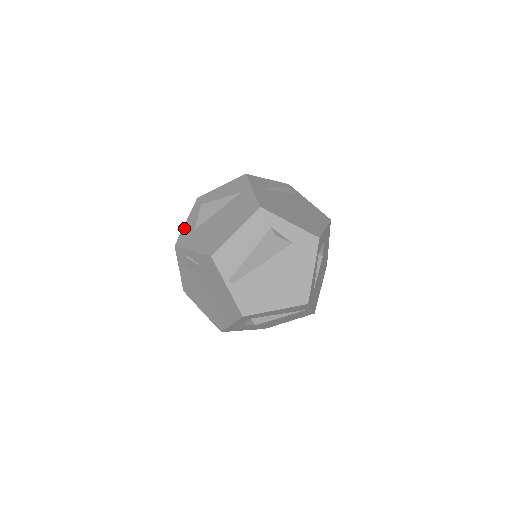
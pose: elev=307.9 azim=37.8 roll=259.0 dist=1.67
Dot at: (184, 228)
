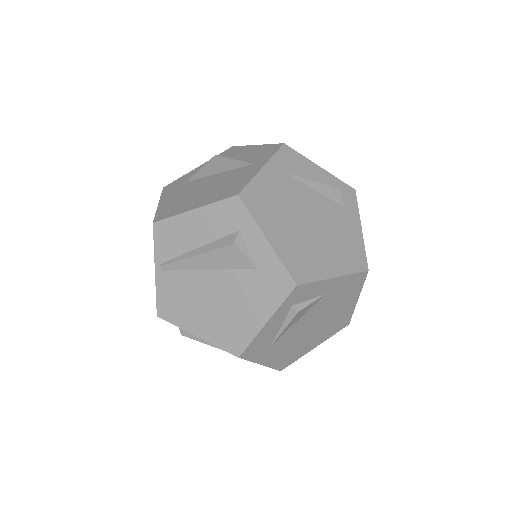
Dot at: (188, 173)
